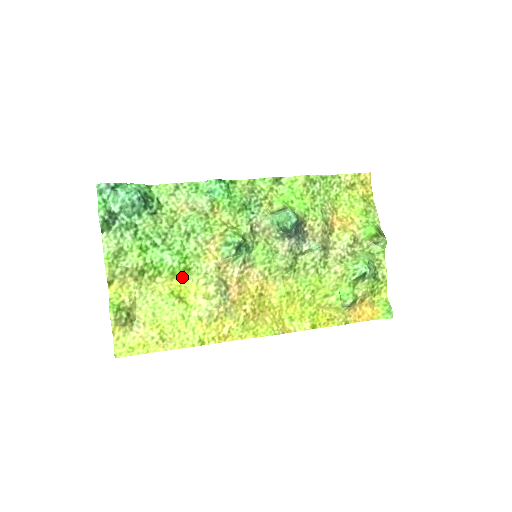
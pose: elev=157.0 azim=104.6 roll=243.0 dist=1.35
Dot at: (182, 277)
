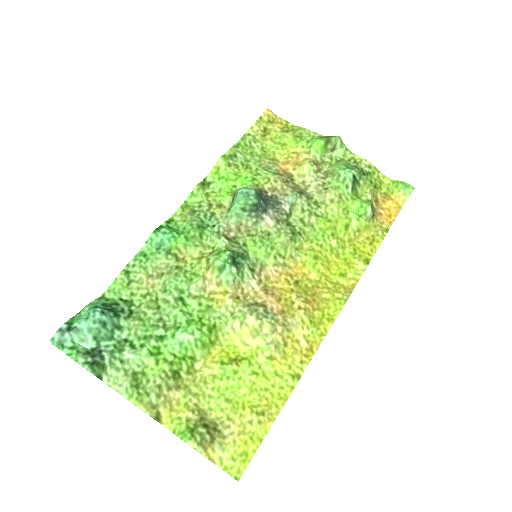
Dot at: (215, 341)
